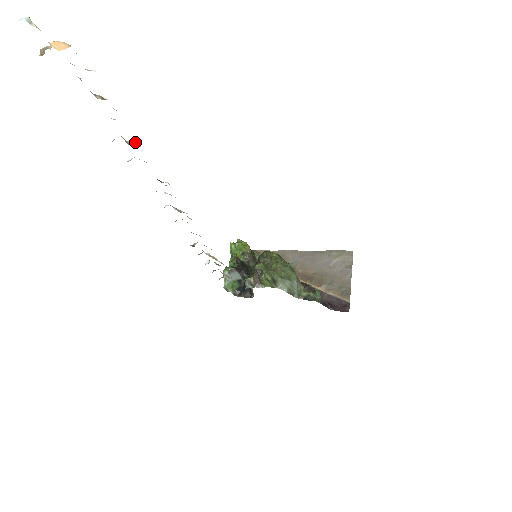
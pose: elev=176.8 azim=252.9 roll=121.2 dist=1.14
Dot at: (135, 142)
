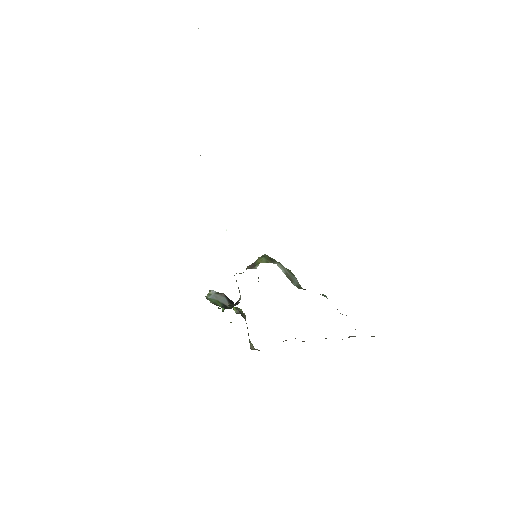
Dot at: occluded
